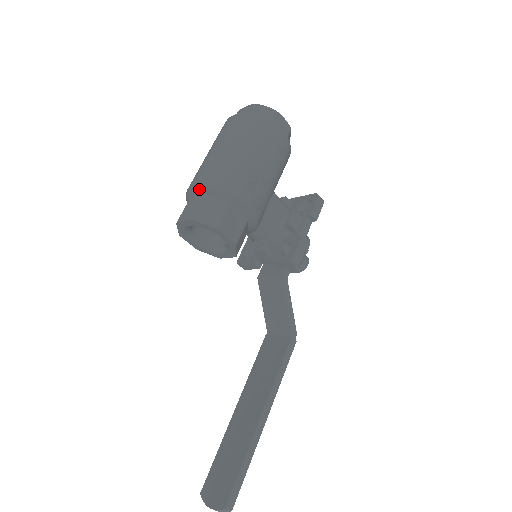
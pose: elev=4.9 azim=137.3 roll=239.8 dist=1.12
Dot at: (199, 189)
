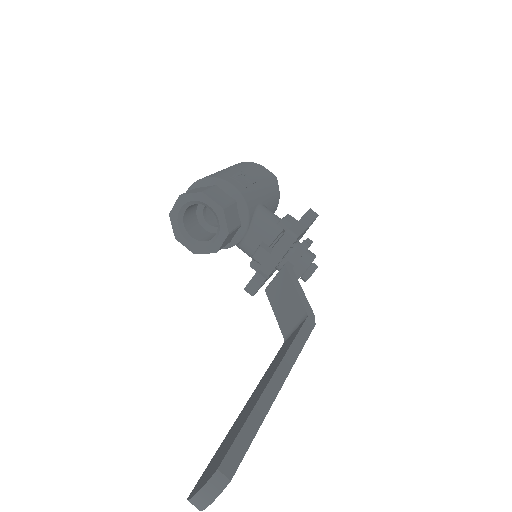
Dot at: (190, 189)
